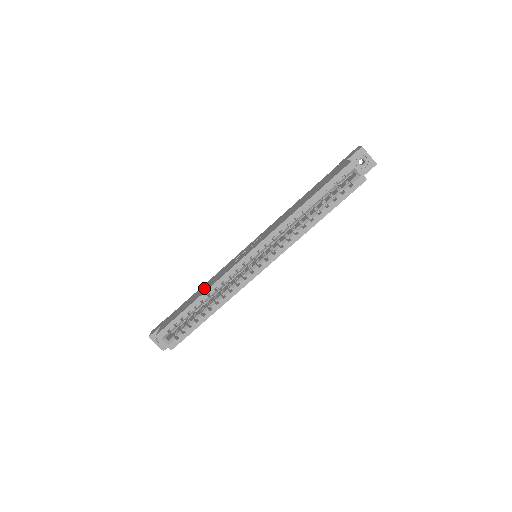
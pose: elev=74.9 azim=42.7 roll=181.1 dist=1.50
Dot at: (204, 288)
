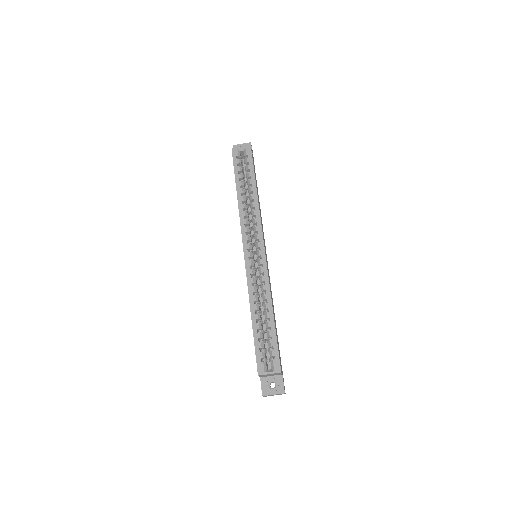
Dot at: occluded
